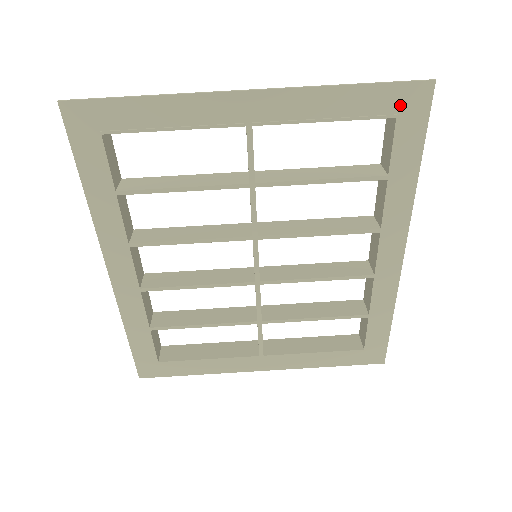
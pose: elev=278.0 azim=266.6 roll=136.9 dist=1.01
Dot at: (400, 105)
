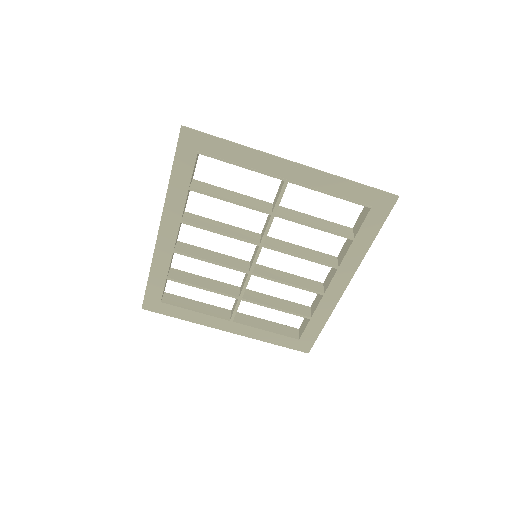
Dot at: (375, 202)
